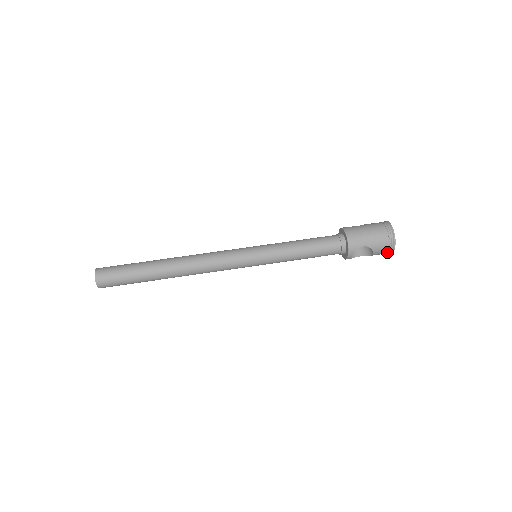
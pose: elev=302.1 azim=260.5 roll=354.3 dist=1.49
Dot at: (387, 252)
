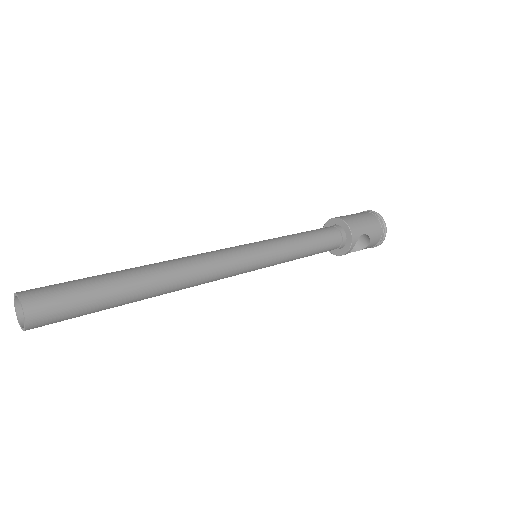
Dot at: (378, 242)
